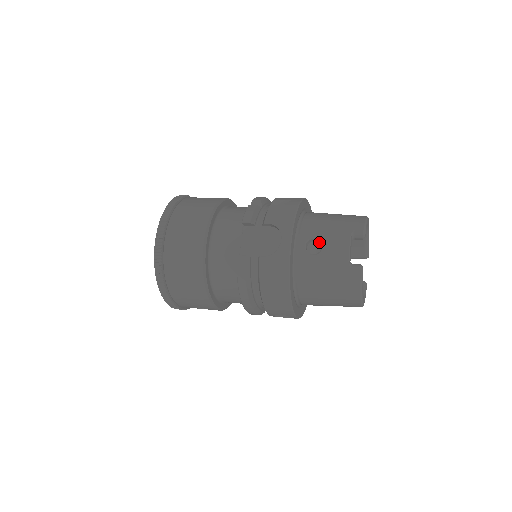
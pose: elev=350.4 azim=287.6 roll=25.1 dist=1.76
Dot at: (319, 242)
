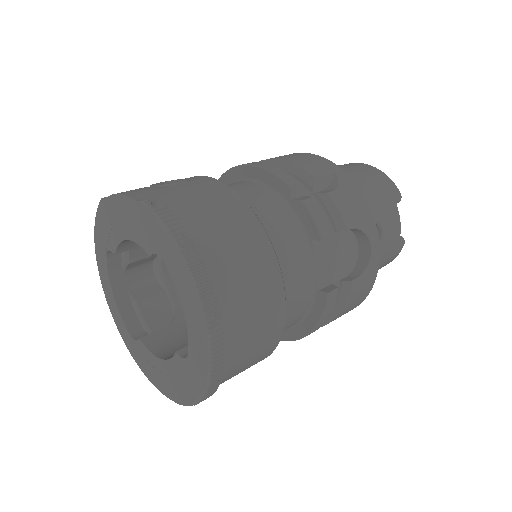
Dot at: occluded
